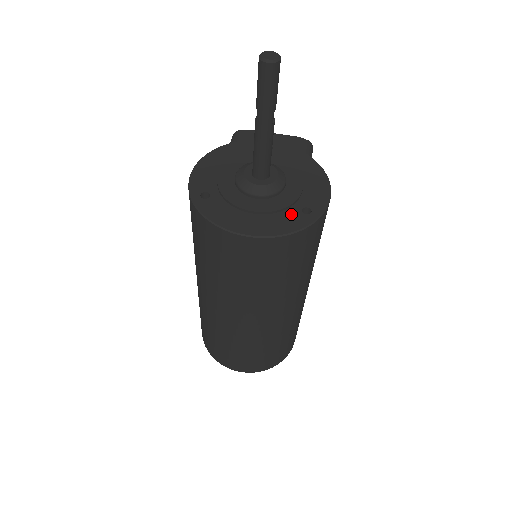
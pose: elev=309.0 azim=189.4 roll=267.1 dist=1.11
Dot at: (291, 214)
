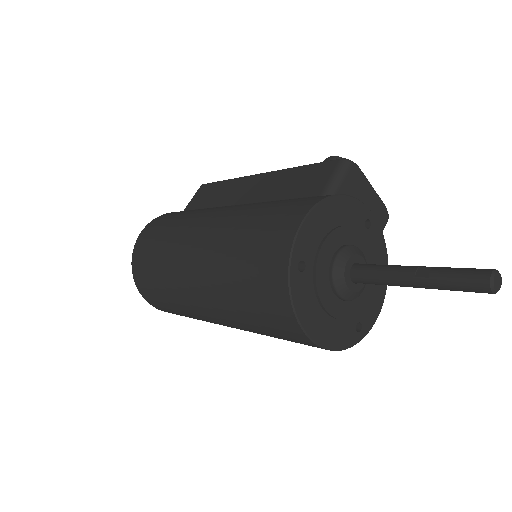
Dot at: (349, 326)
